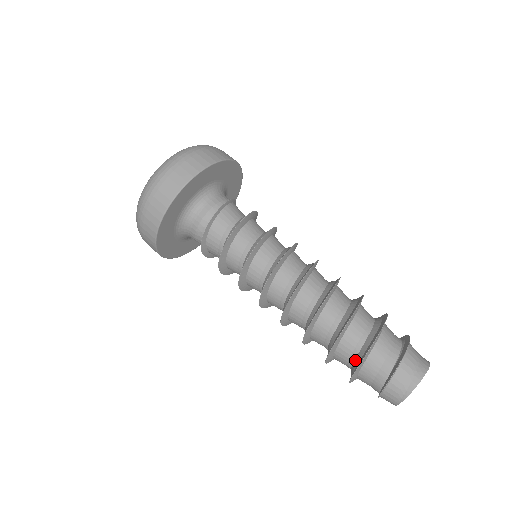
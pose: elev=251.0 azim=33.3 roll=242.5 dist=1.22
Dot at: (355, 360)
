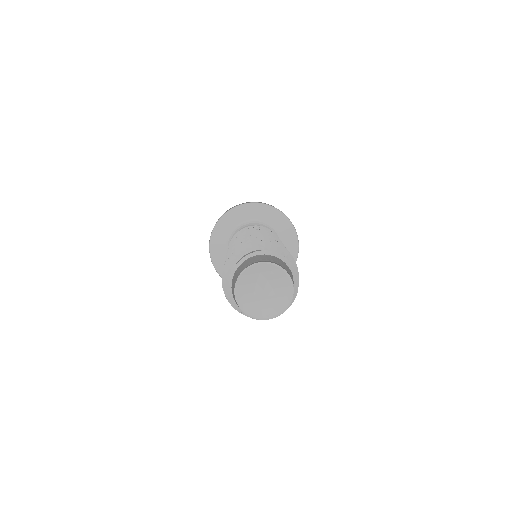
Dot at: occluded
